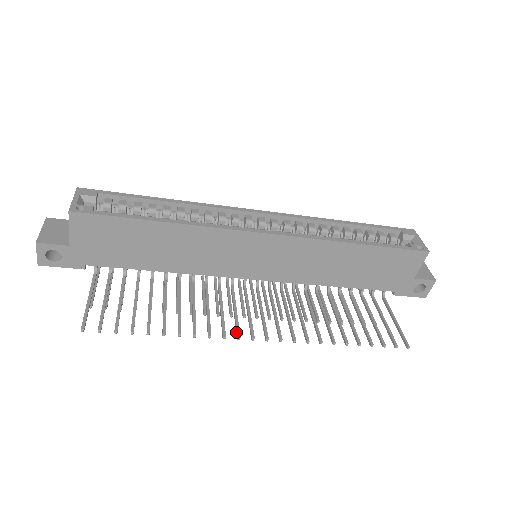
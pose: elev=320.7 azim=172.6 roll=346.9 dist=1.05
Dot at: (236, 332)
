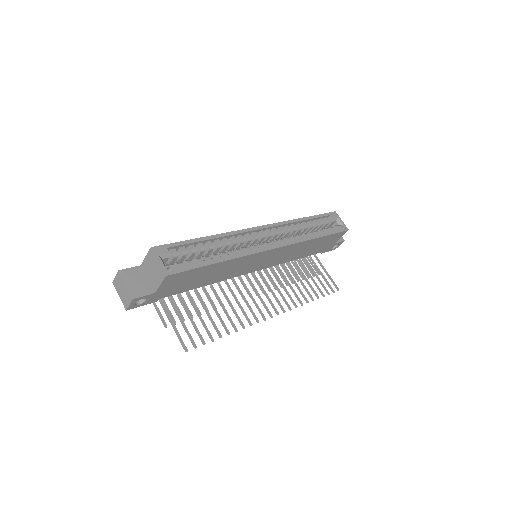
Dot at: (261, 315)
